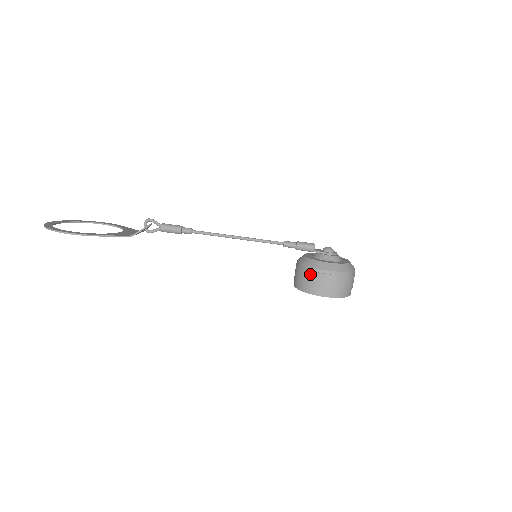
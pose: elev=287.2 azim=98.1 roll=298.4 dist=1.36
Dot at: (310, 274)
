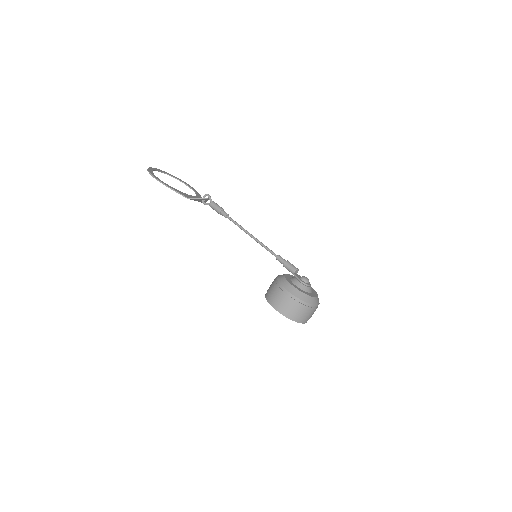
Dot at: (275, 286)
